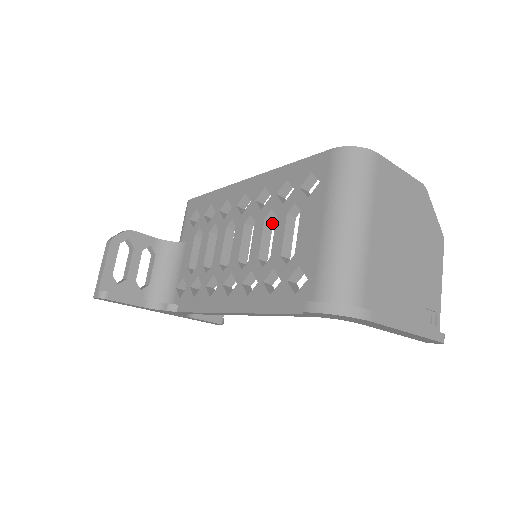
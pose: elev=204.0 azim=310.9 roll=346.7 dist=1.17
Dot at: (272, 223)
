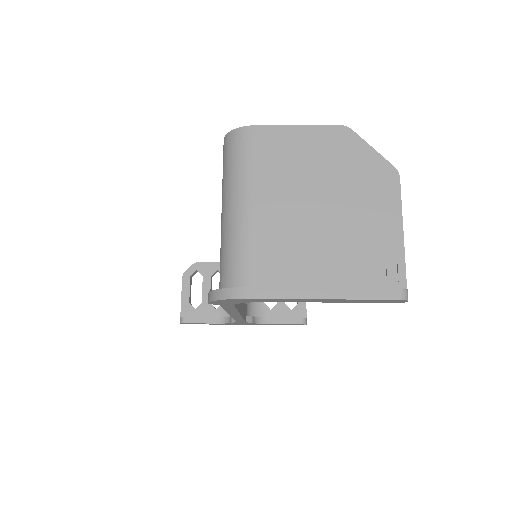
Dot at: occluded
